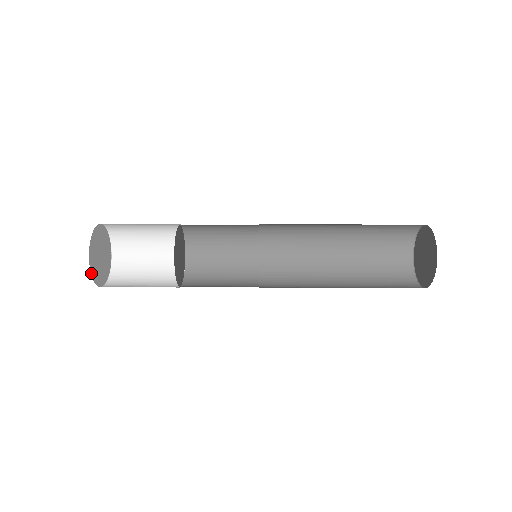
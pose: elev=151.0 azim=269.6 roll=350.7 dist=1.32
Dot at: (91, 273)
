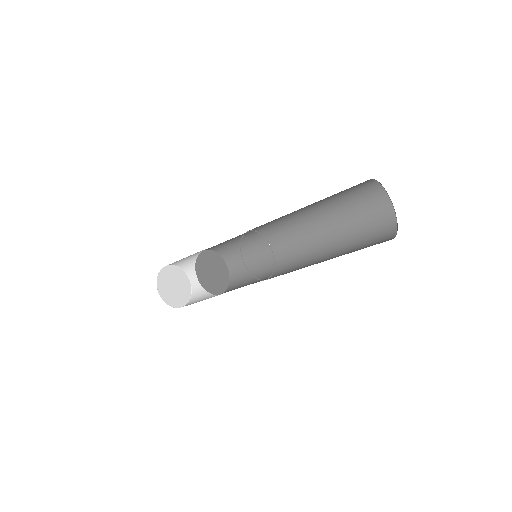
Dot at: (163, 269)
